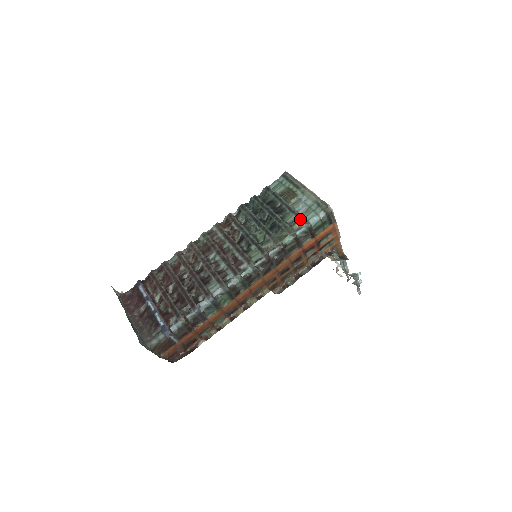
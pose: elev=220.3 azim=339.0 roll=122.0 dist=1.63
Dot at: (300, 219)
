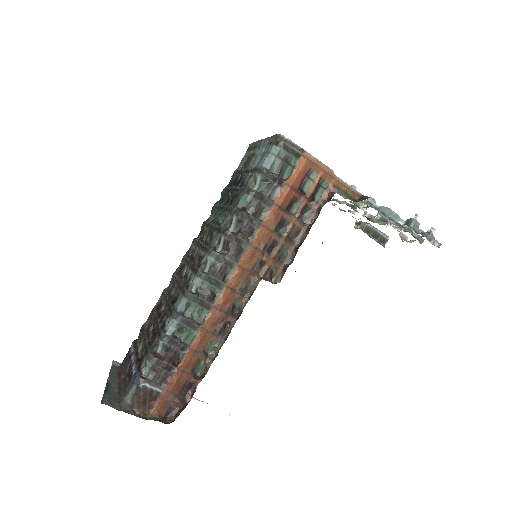
Dot at: (253, 171)
